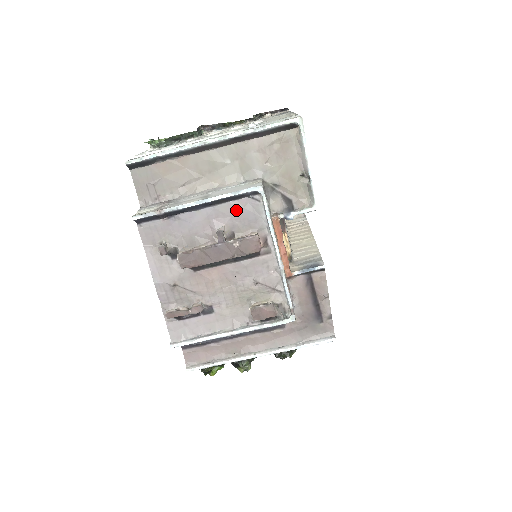
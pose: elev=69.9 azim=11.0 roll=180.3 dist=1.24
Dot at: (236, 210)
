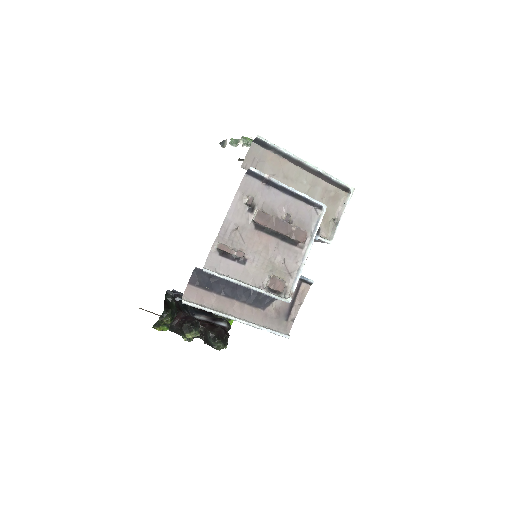
Dot at: (303, 210)
